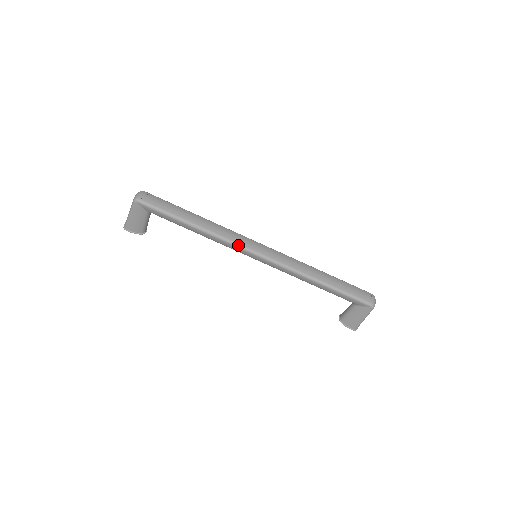
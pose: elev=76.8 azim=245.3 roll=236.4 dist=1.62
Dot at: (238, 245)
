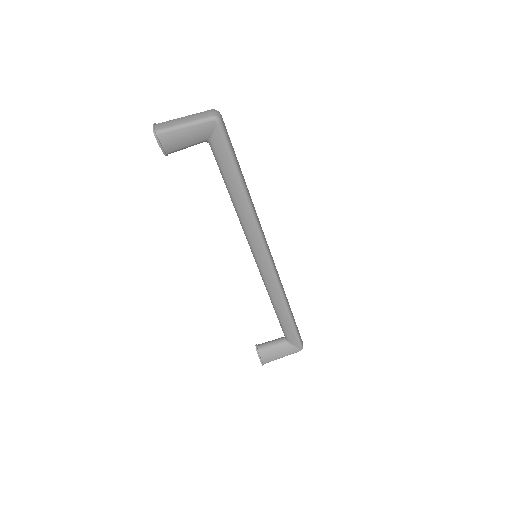
Dot at: (263, 238)
